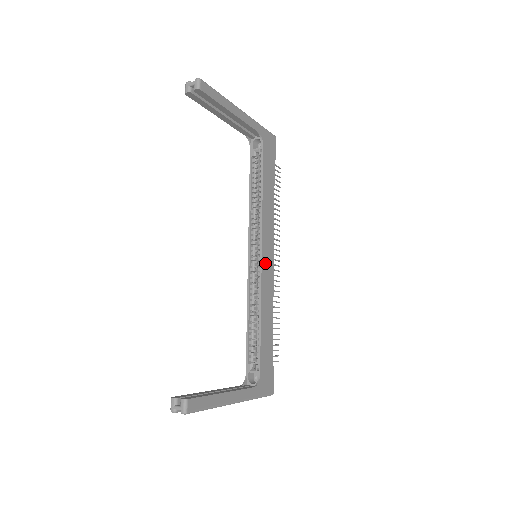
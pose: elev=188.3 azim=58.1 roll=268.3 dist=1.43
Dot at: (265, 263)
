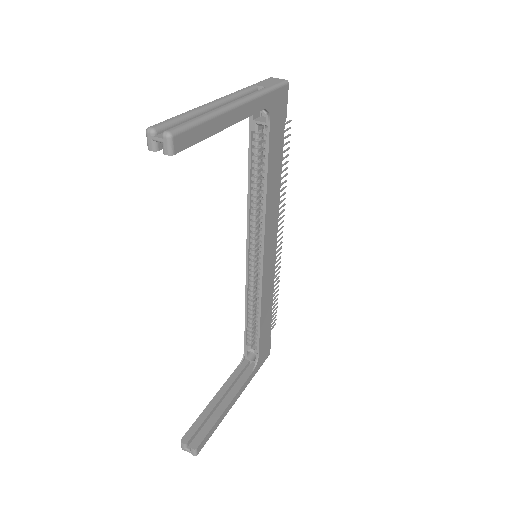
Dot at: (267, 263)
